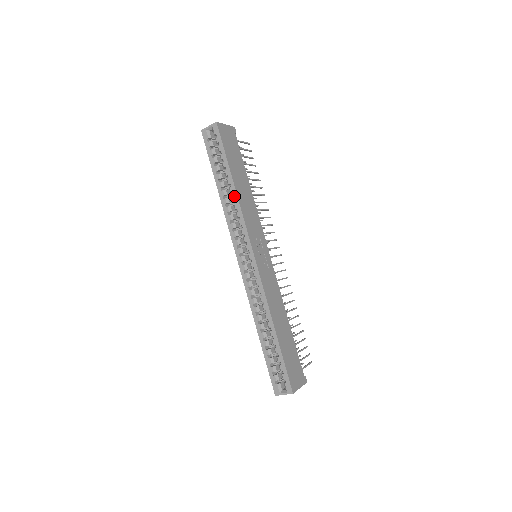
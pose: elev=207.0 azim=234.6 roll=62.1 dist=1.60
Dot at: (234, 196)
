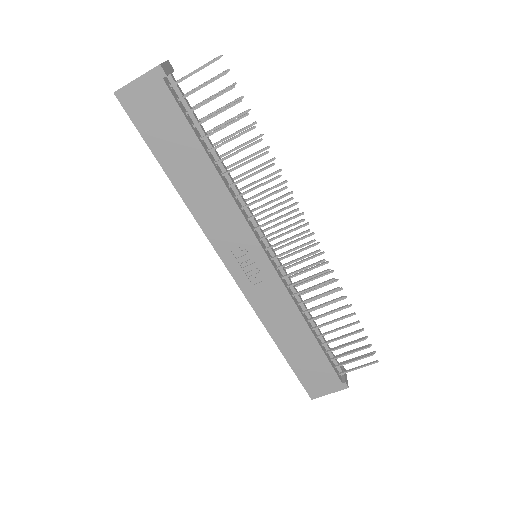
Dot at: (184, 200)
